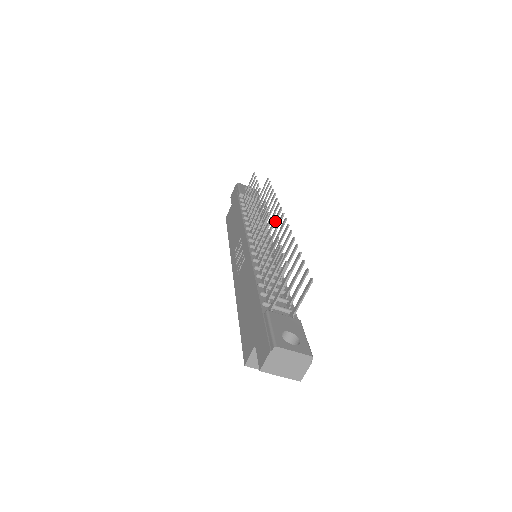
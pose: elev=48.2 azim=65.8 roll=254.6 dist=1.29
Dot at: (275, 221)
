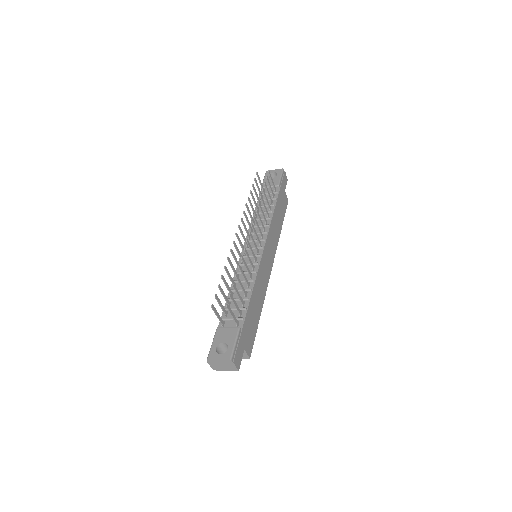
Dot at: (257, 226)
